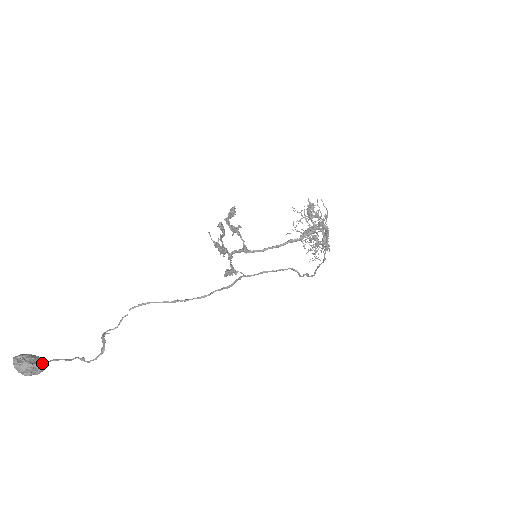
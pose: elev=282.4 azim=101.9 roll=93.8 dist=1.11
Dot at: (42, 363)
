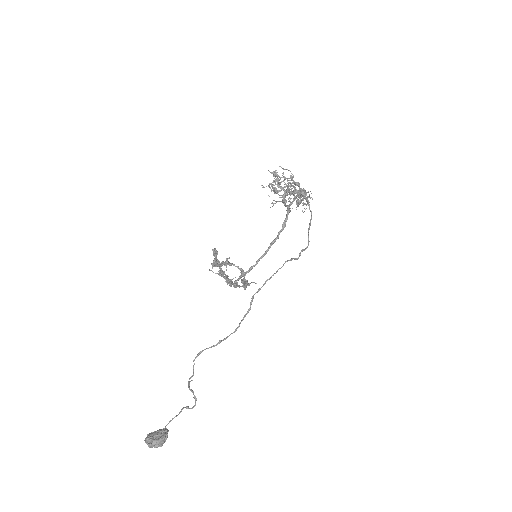
Dot at: (164, 434)
